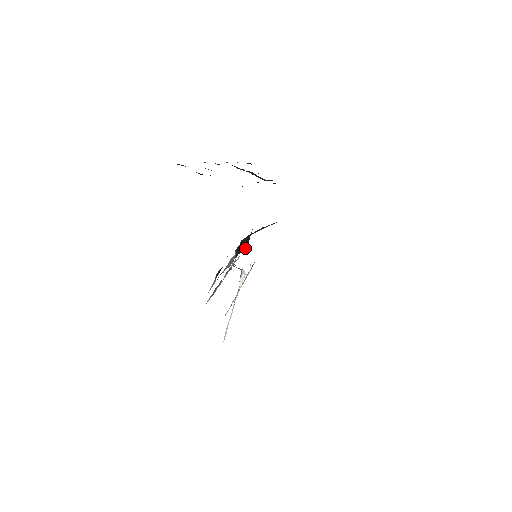
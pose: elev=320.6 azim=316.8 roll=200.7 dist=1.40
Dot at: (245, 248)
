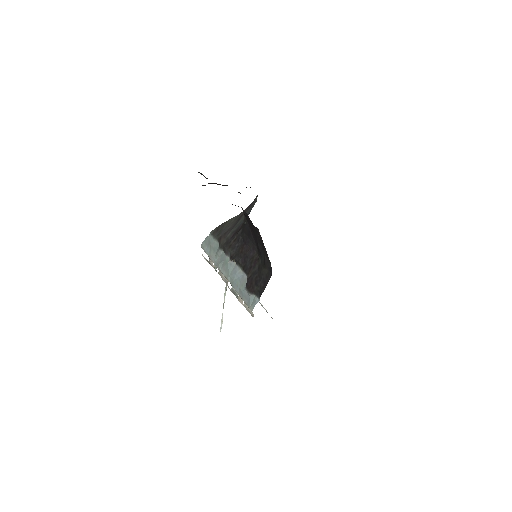
Dot at: (252, 255)
